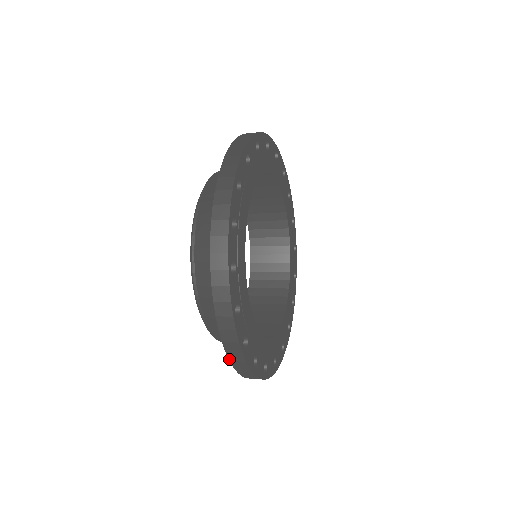
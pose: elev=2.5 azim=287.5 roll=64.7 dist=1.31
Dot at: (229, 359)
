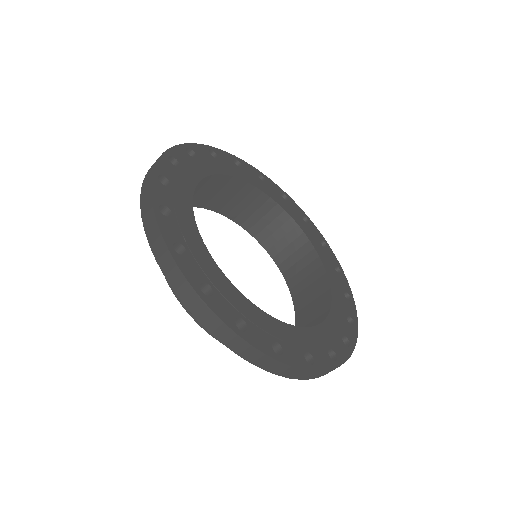
Dot at: (141, 193)
